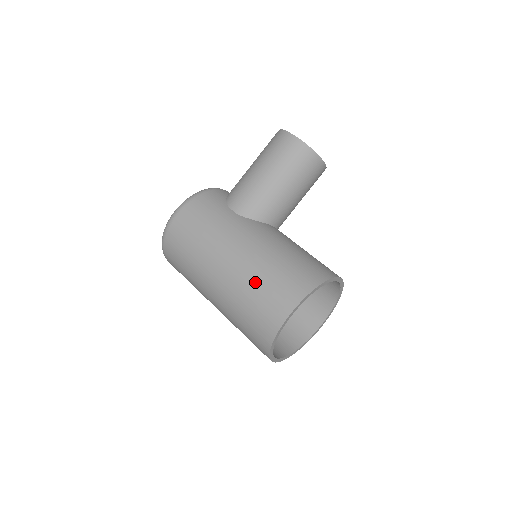
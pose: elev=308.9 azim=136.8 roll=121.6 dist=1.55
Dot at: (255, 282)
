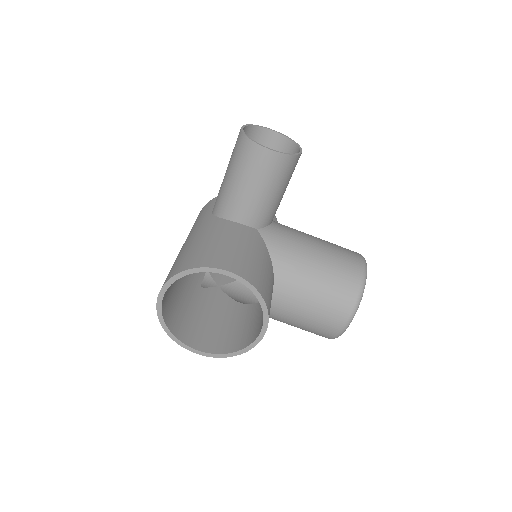
Dot at: occluded
